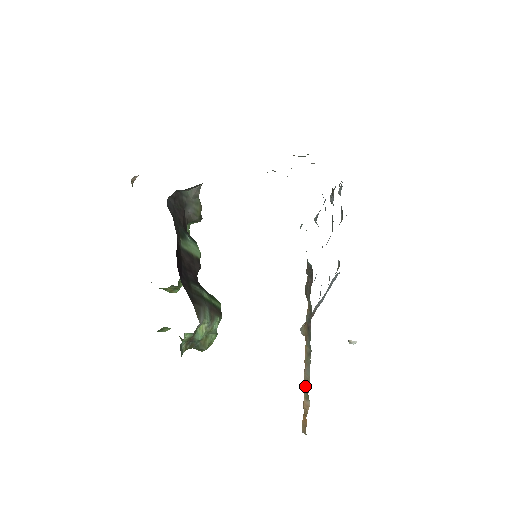
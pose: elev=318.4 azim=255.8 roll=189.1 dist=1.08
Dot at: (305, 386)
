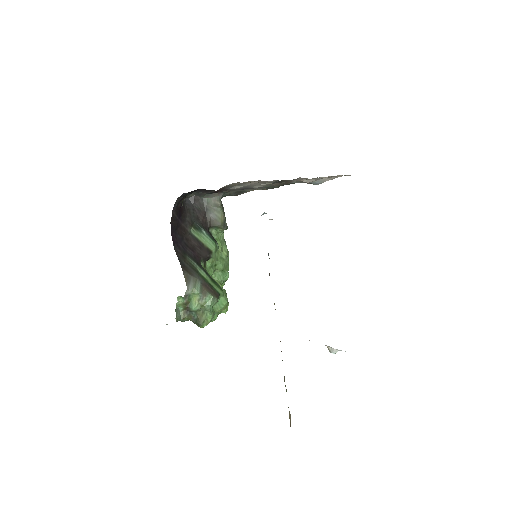
Dot at: occluded
